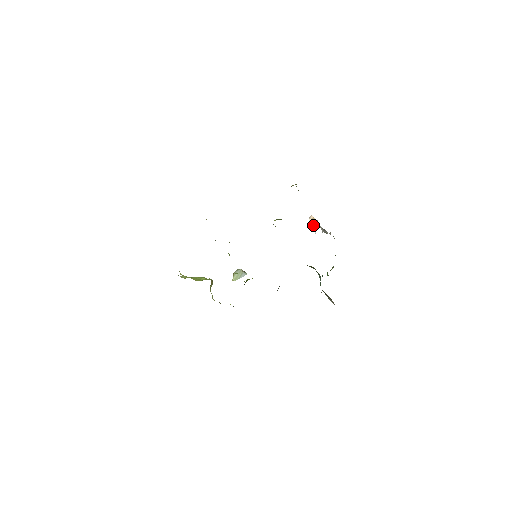
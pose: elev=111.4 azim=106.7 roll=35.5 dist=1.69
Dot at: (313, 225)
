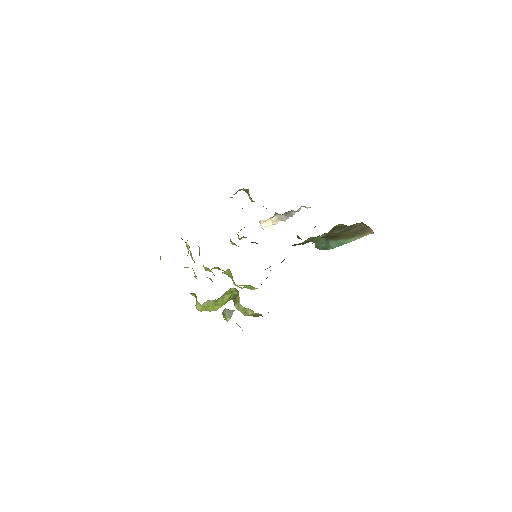
Dot at: (268, 227)
